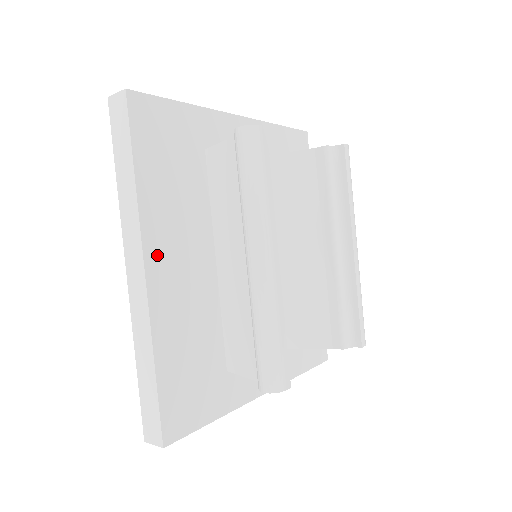
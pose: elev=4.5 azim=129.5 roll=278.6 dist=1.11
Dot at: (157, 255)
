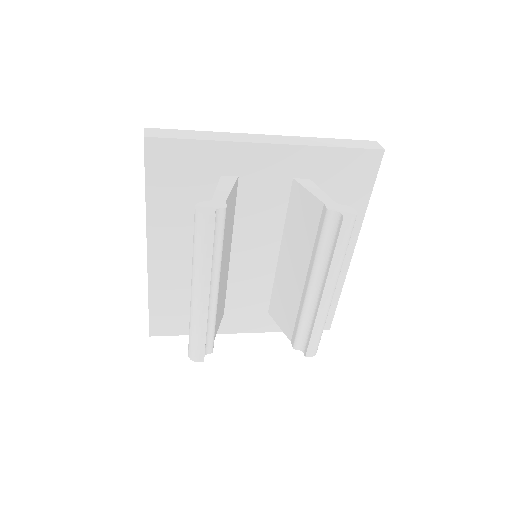
Dot at: (159, 244)
